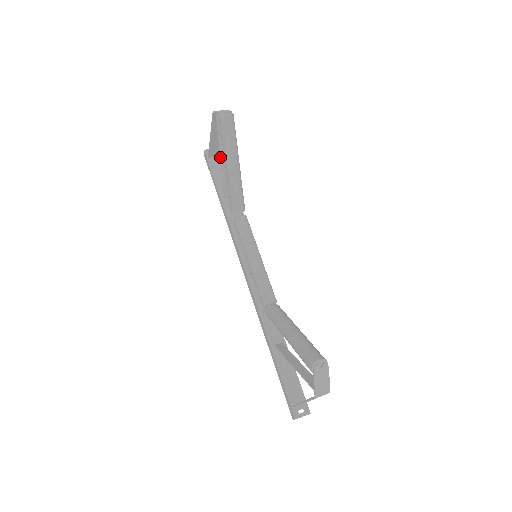
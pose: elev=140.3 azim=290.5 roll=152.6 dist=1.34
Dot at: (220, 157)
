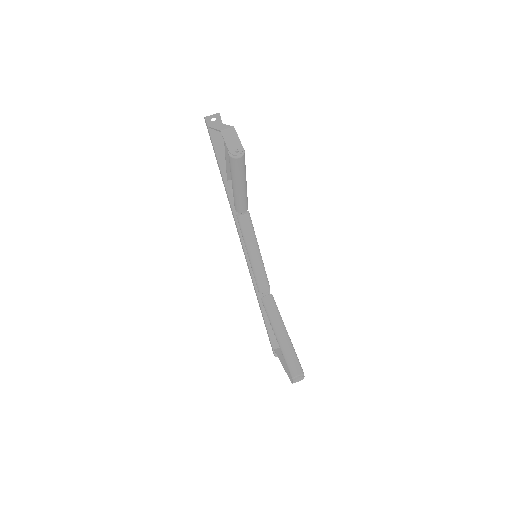
Dot at: (225, 158)
